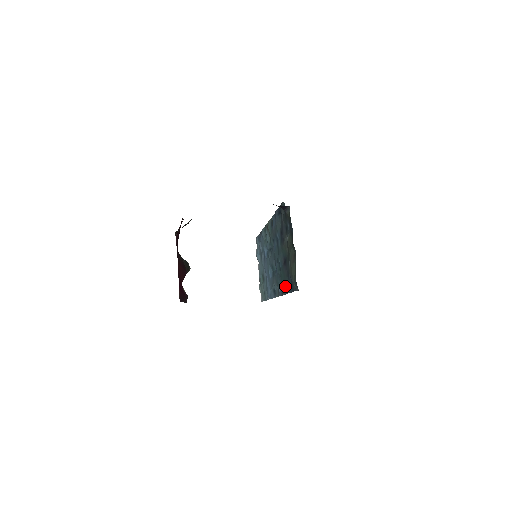
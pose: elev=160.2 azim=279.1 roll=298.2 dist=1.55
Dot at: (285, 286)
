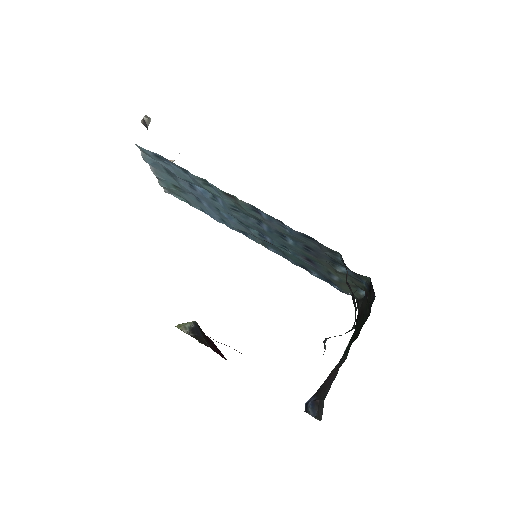
Dot at: (303, 267)
